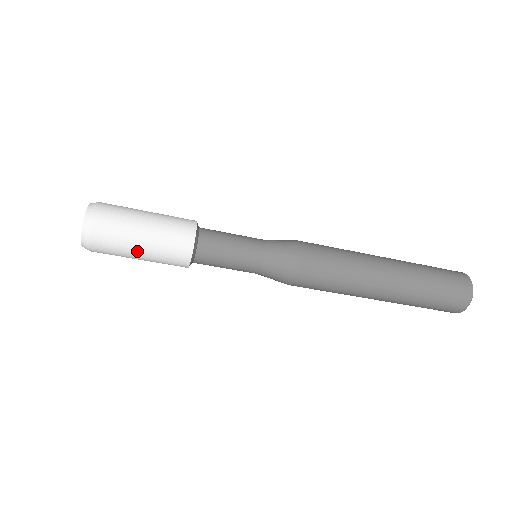
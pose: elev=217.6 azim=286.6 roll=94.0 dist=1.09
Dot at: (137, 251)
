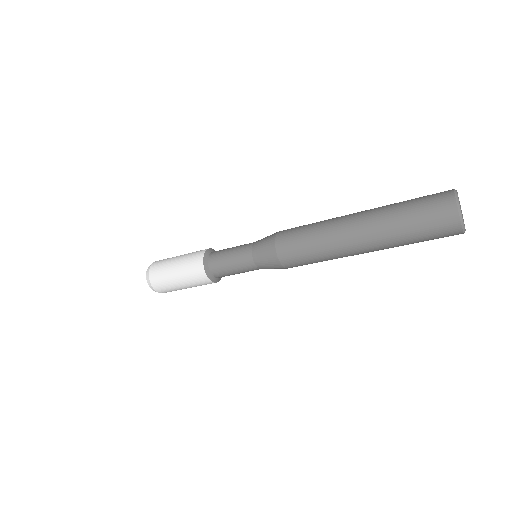
Dot at: (177, 282)
